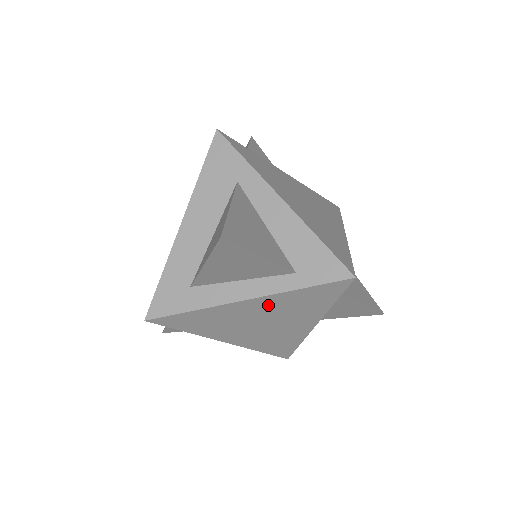
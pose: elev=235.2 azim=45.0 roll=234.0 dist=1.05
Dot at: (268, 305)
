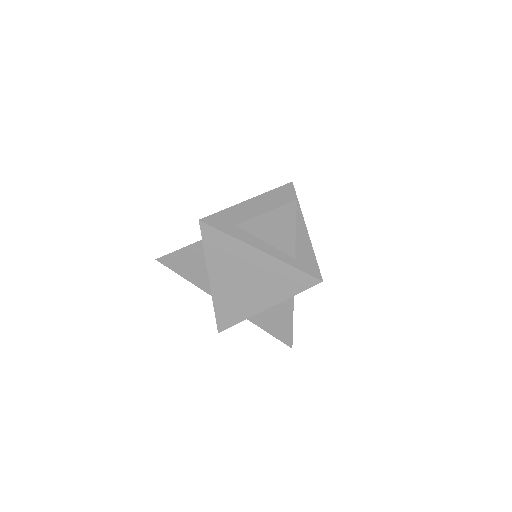
Dot at: (266, 266)
